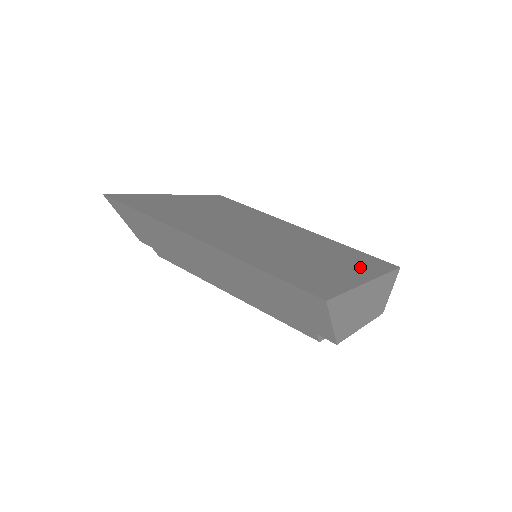
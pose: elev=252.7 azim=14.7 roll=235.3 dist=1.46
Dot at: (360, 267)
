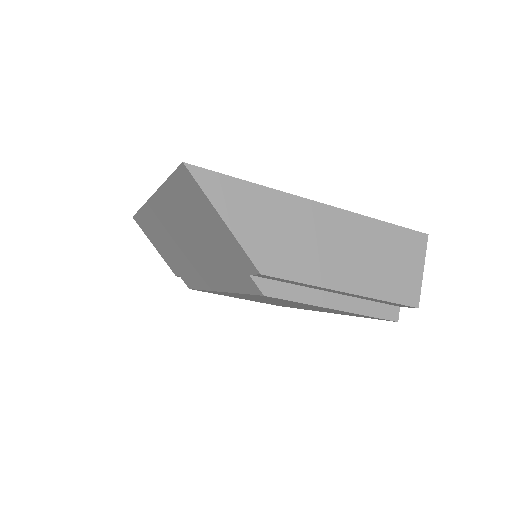
Dot at: occluded
